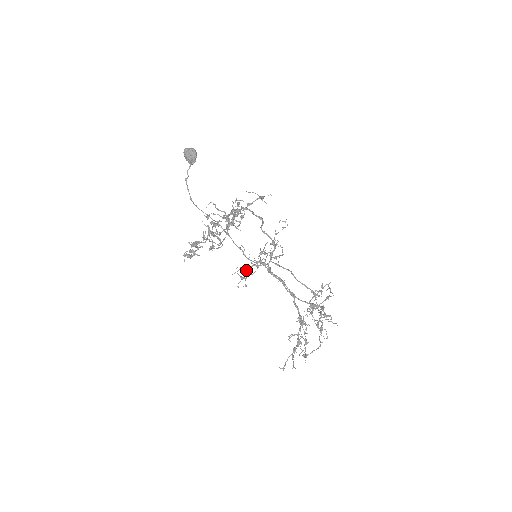
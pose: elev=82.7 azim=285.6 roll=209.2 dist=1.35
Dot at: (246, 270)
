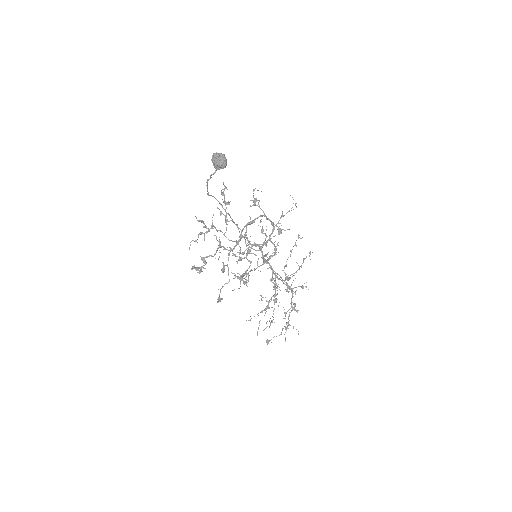
Dot at: occluded
